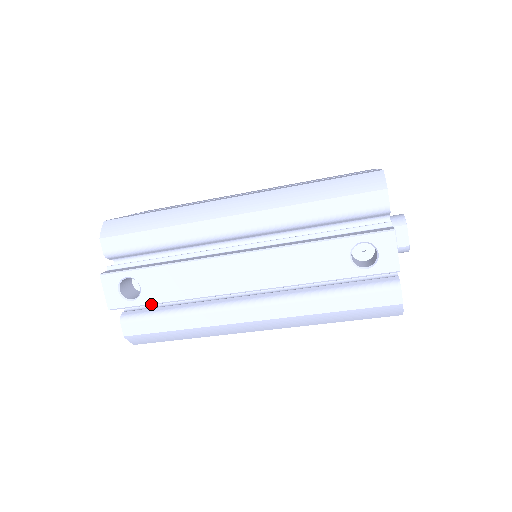
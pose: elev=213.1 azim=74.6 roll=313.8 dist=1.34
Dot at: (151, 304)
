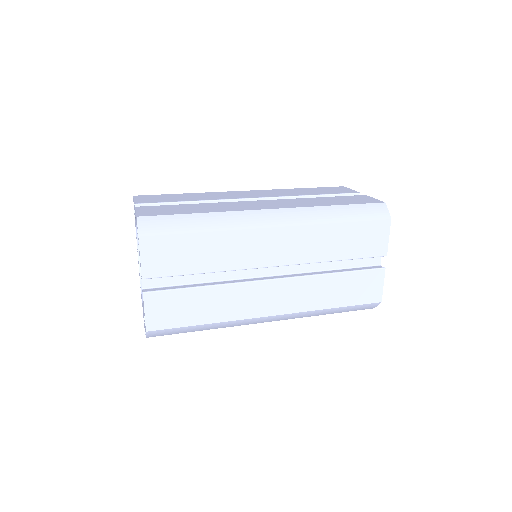
Dot at: occluded
